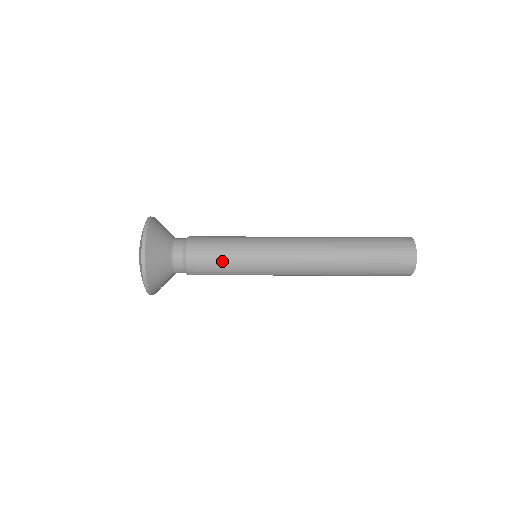
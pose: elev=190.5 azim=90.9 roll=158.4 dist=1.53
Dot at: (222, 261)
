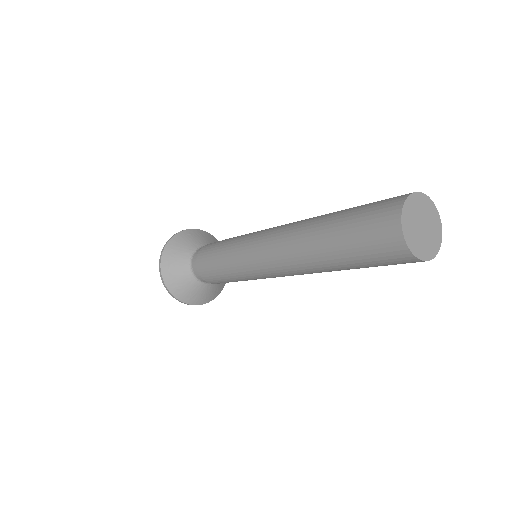
Dot at: (215, 257)
